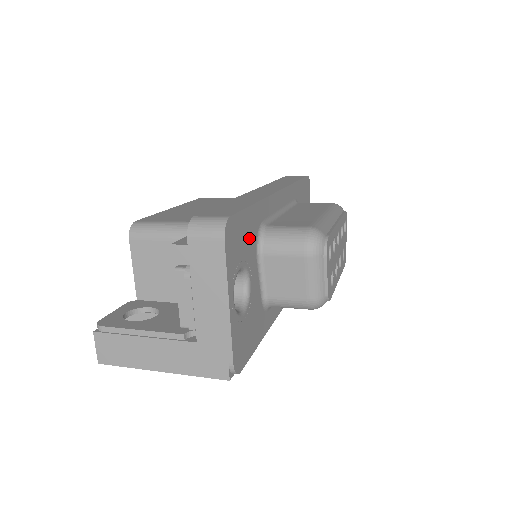
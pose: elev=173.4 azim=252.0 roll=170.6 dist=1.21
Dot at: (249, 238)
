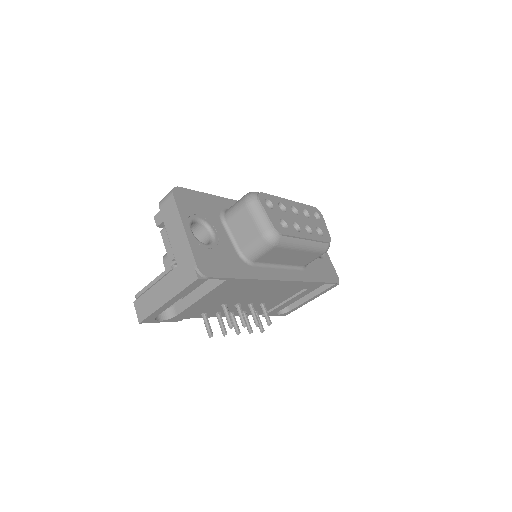
Dot at: (208, 209)
